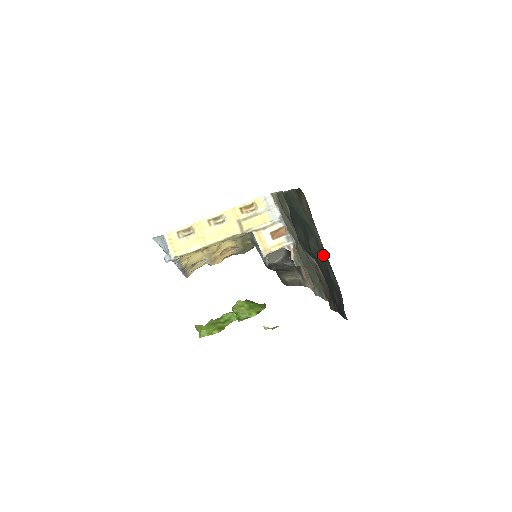
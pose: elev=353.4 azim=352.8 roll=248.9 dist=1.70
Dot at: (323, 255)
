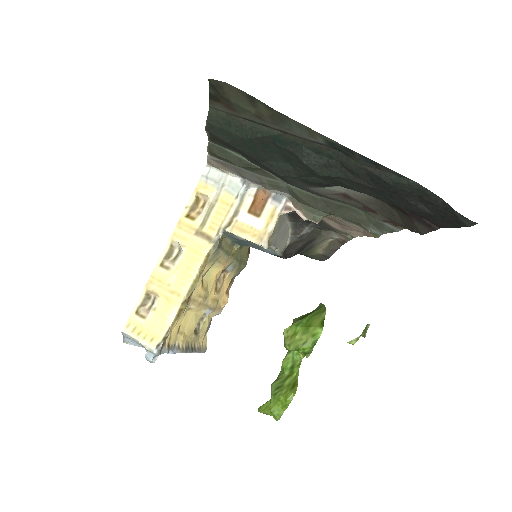
Dot at: (343, 159)
